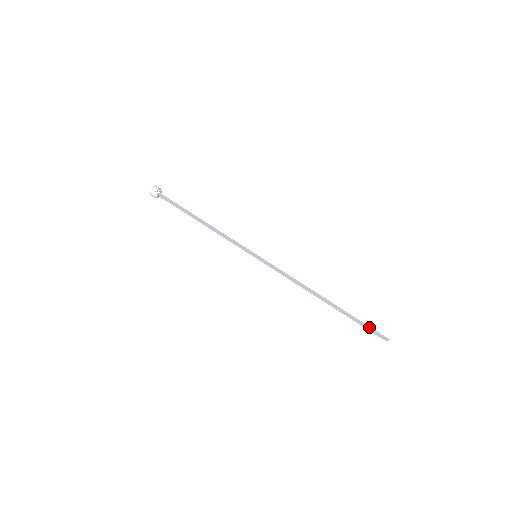
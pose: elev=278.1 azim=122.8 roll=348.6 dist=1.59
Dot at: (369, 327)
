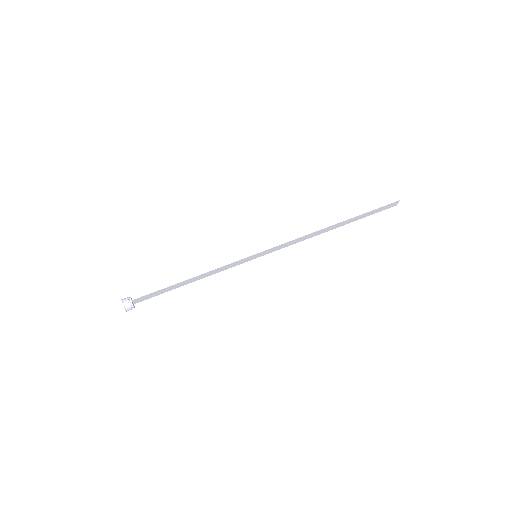
Dot at: (379, 209)
